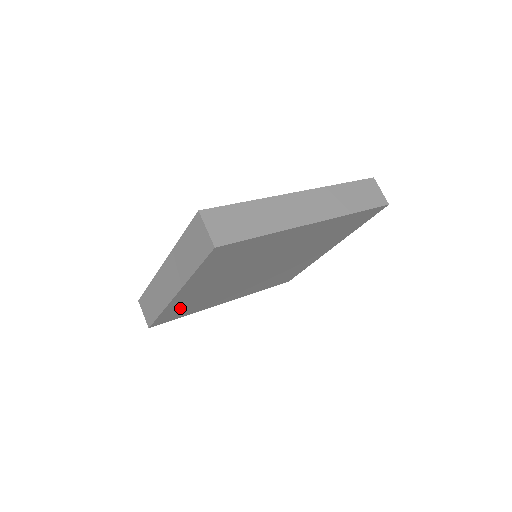
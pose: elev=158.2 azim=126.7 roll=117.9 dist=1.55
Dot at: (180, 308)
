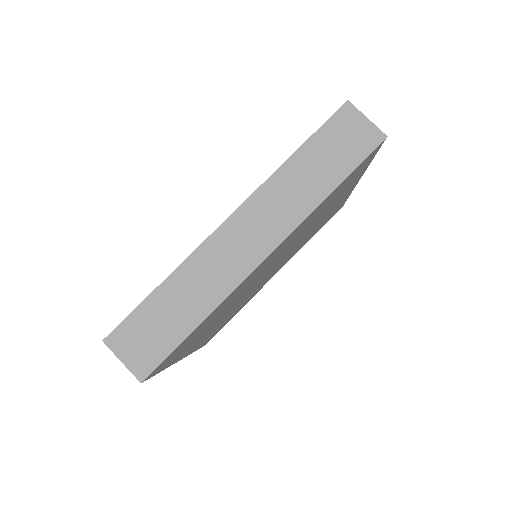
Dot at: (204, 324)
